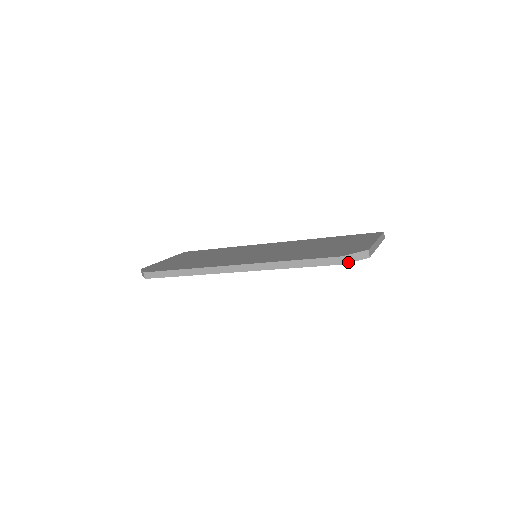
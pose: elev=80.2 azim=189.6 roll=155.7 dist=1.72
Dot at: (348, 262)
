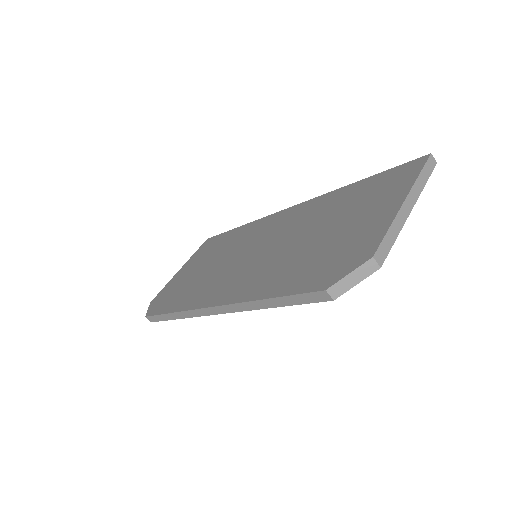
Dot at: (342, 293)
